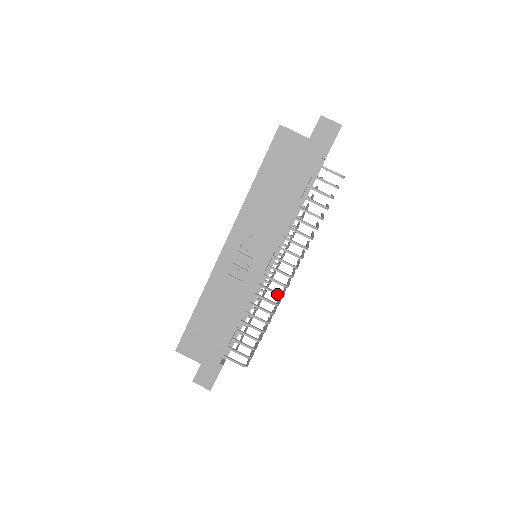
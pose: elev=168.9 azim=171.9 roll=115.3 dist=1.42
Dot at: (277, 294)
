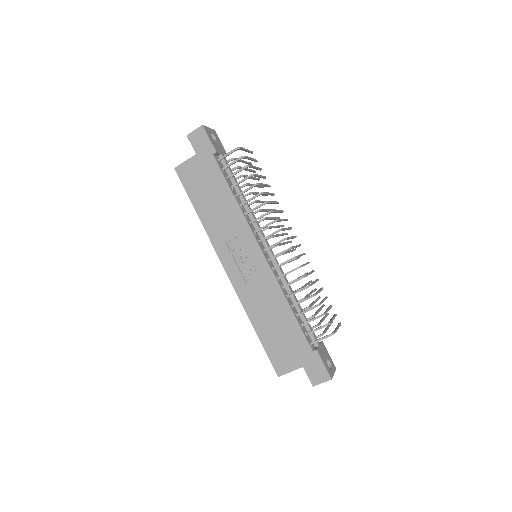
Dot at: (290, 260)
